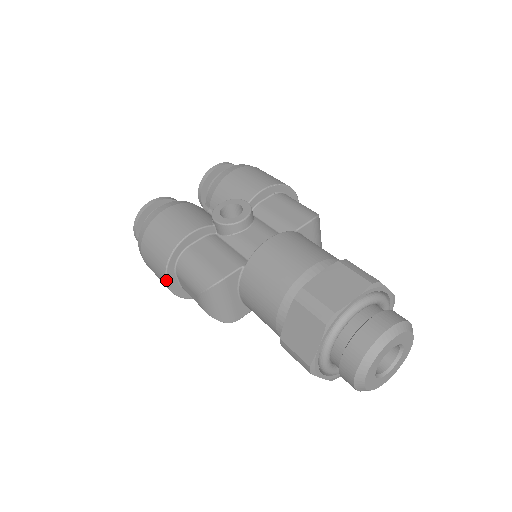
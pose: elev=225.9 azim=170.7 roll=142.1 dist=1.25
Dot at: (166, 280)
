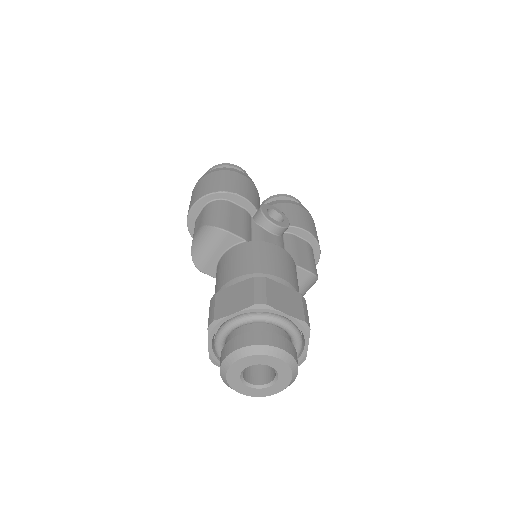
Dot at: (195, 203)
